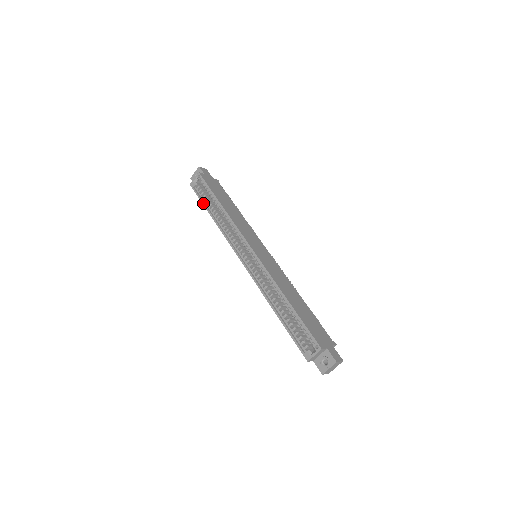
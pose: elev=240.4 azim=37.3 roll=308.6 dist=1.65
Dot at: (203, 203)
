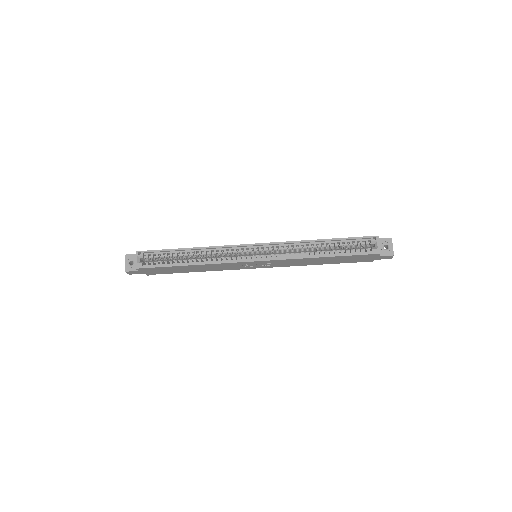
Dot at: (168, 265)
